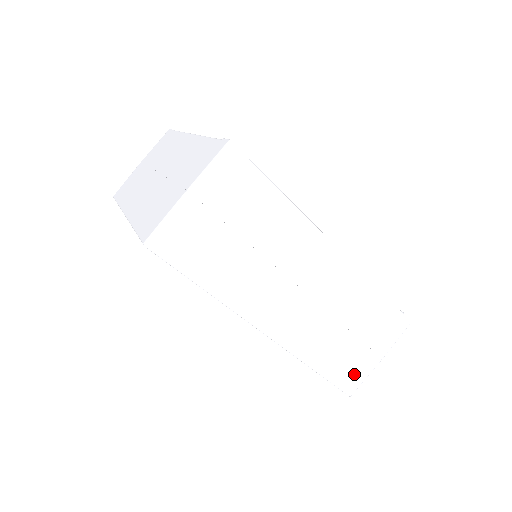
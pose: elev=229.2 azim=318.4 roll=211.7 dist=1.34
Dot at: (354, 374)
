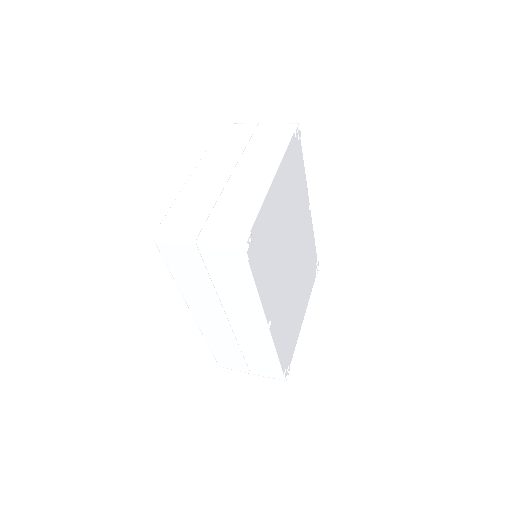
Dot at: (229, 364)
